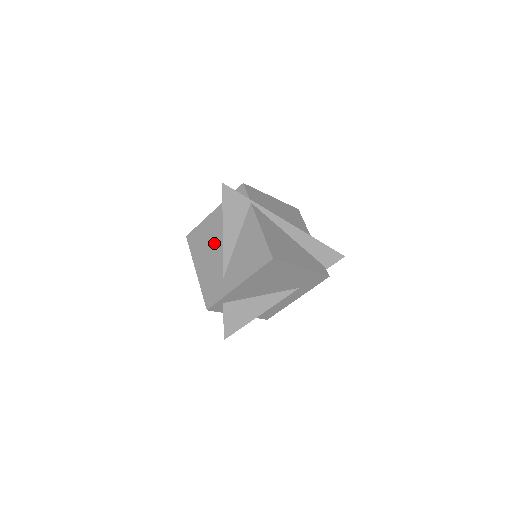
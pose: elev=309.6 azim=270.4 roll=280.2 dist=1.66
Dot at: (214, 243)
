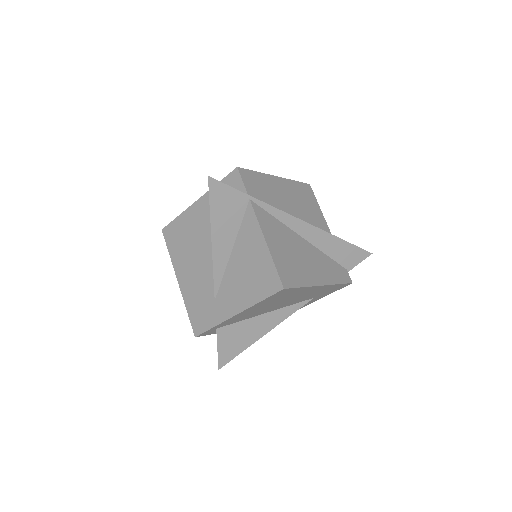
Dot at: (200, 248)
